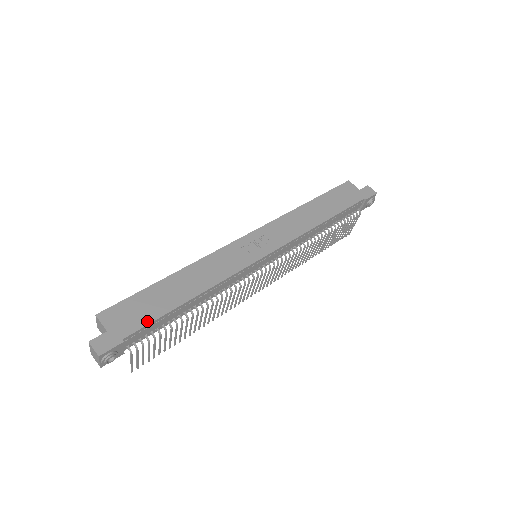
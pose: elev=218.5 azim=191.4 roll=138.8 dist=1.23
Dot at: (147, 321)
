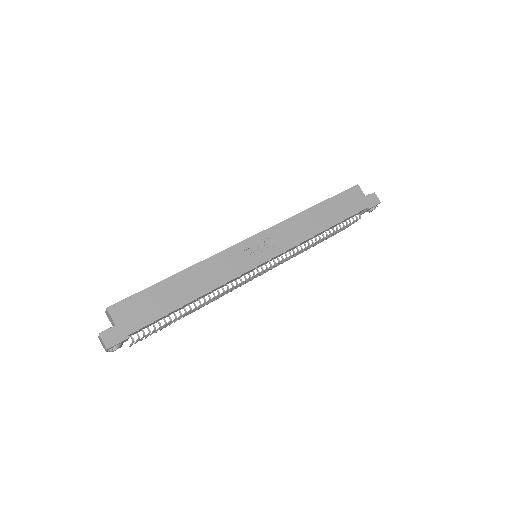
Dot at: (151, 319)
